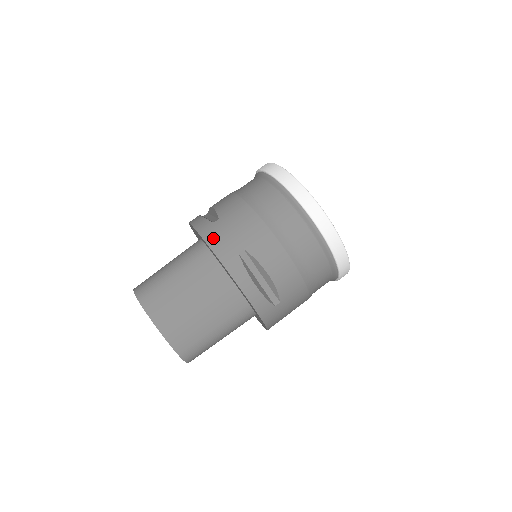
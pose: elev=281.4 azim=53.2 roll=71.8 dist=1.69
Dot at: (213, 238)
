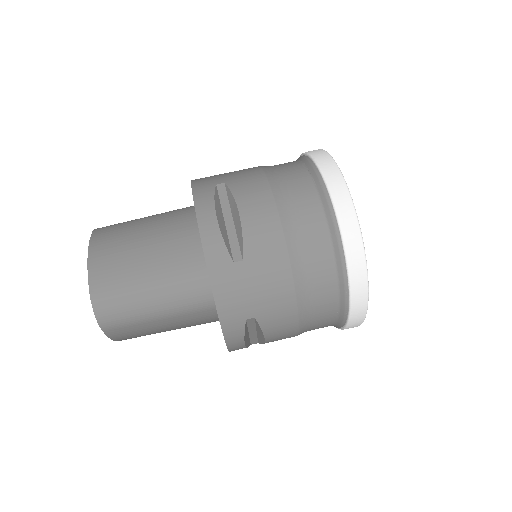
Dot at: (201, 178)
